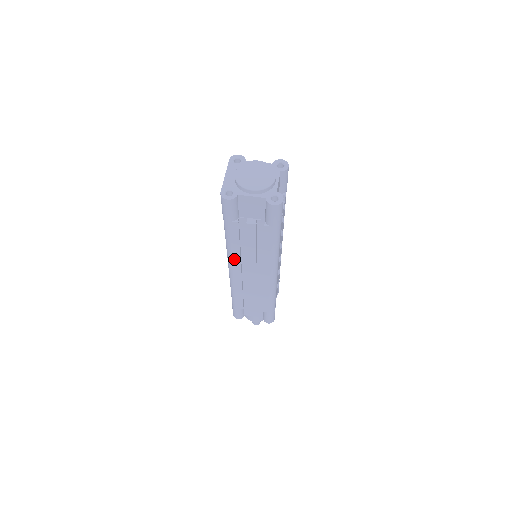
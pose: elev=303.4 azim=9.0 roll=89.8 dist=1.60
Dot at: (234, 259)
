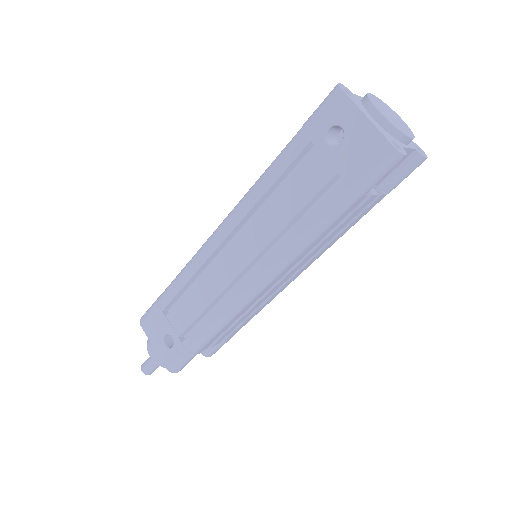
Dot at: (291, 264)
